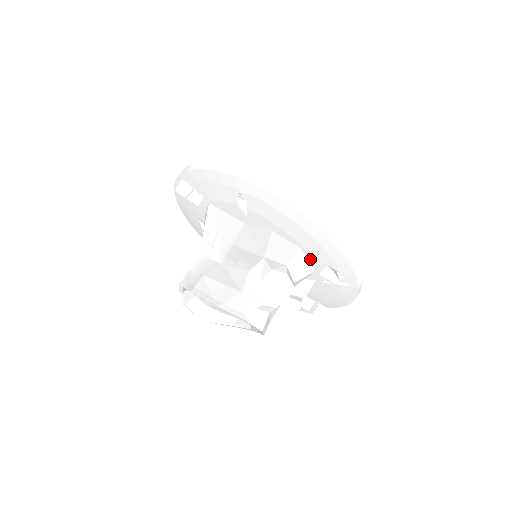
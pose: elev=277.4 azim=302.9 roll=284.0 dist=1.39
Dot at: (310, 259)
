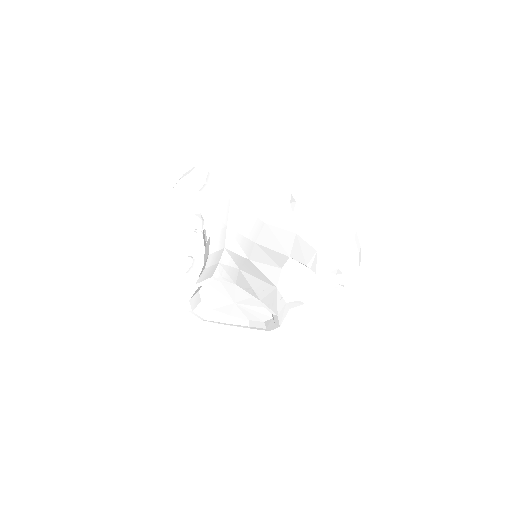
Dot at: (319, 262)
